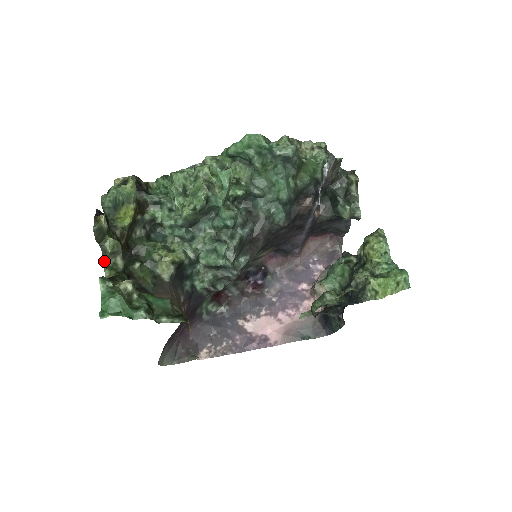
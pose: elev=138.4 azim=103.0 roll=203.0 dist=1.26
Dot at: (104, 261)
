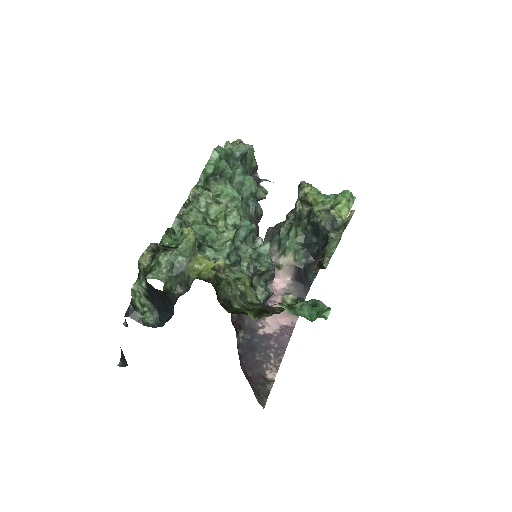
Dot at: (238, 308)
